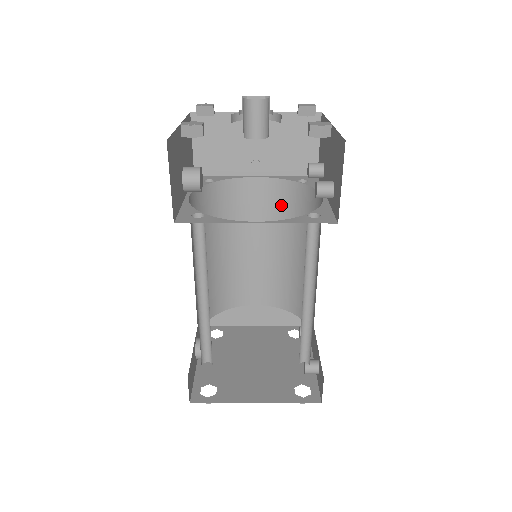
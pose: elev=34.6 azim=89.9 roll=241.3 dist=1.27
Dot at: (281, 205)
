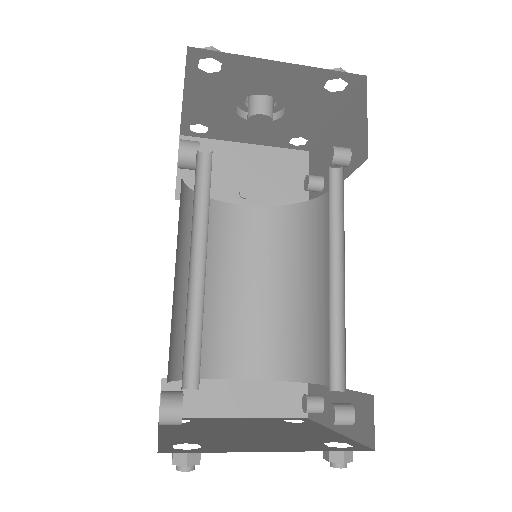
Dot at: (273, 235)
